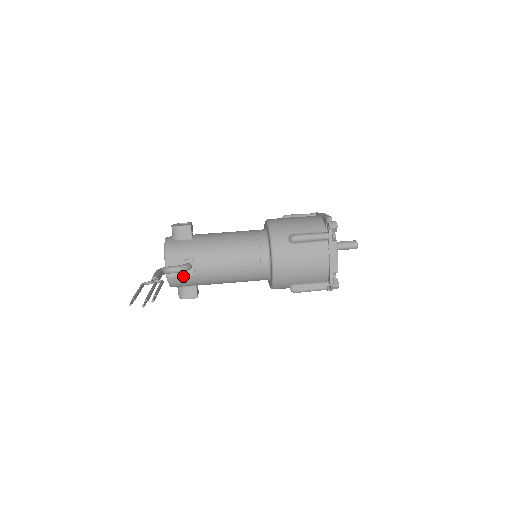
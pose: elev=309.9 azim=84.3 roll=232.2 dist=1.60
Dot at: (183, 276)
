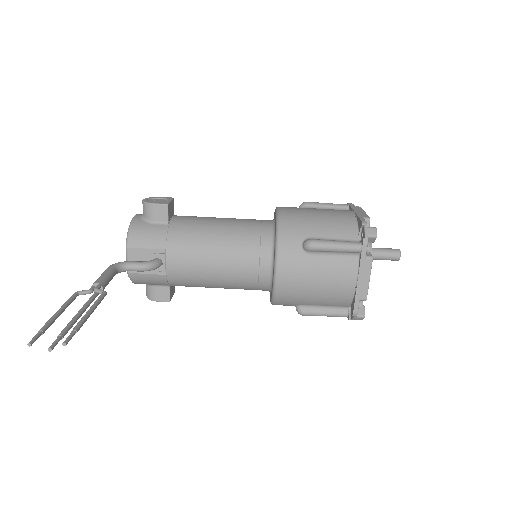
Dot at: (150, 274)
